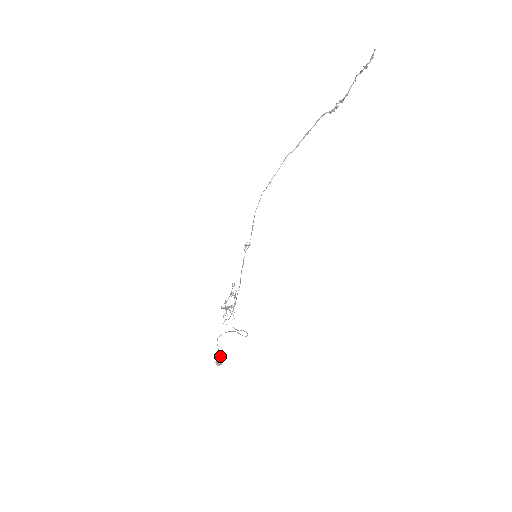
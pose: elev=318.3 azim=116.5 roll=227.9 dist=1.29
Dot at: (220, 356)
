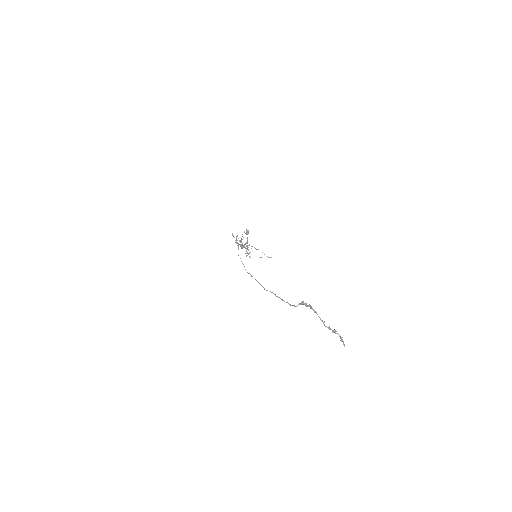
Dot at: (246, 232)
